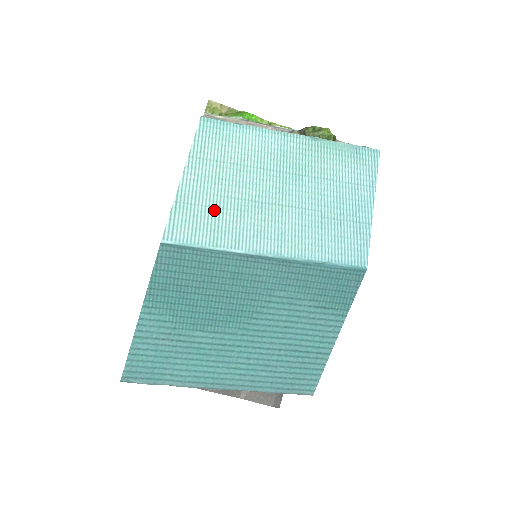
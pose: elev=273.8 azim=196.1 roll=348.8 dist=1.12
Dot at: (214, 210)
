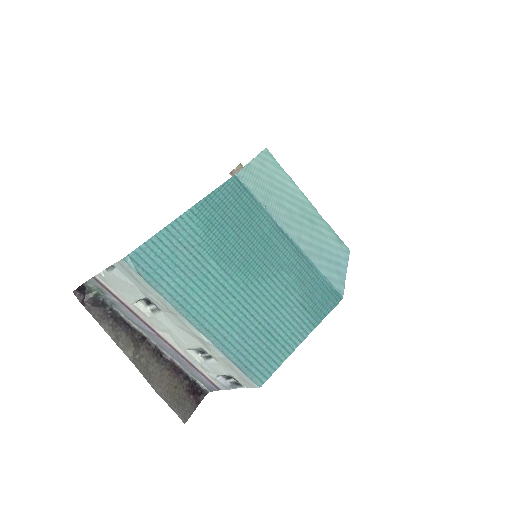
Dot at: (266, 191)
